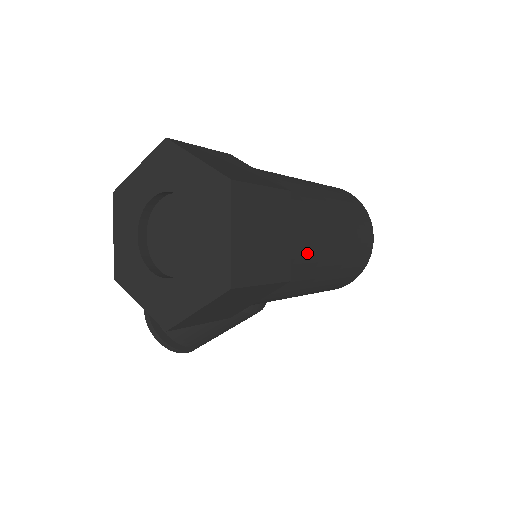
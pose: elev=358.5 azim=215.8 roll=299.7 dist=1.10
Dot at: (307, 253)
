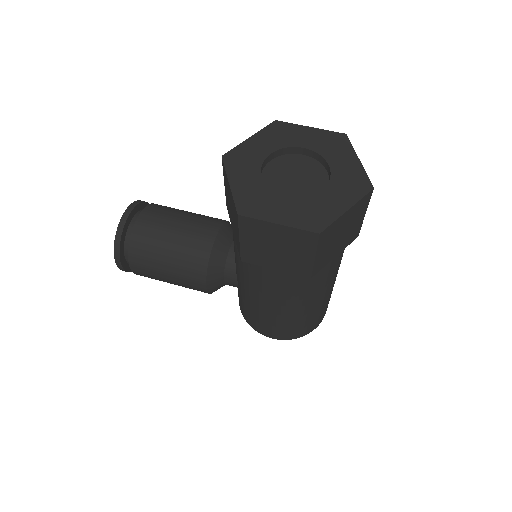
Dot at: (321, 279)
